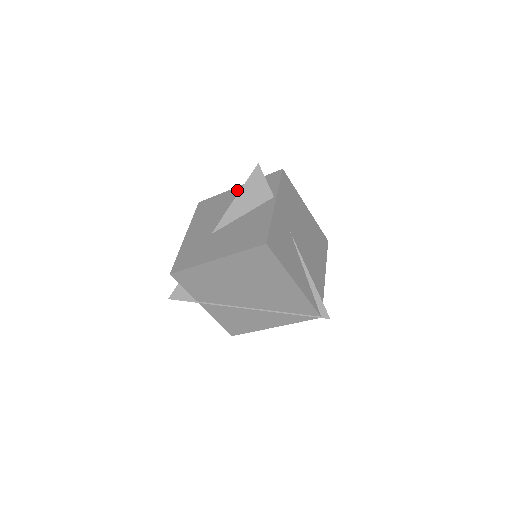
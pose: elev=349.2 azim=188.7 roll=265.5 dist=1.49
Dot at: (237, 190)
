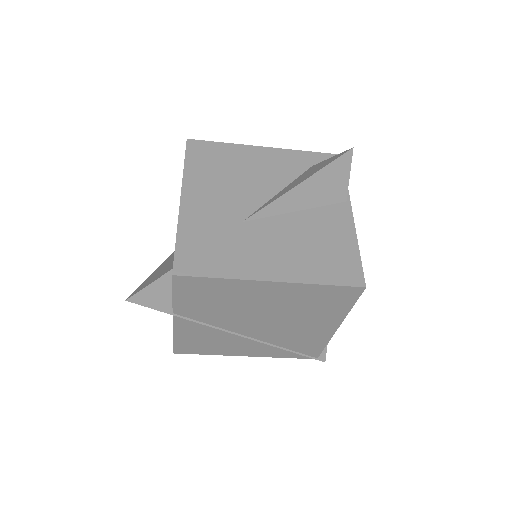
Dot at: (267, 153)
